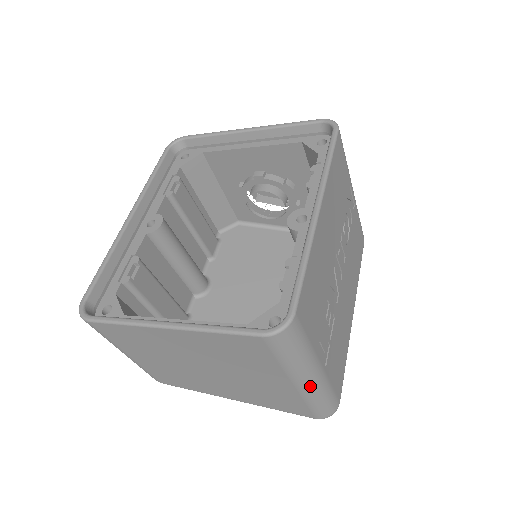
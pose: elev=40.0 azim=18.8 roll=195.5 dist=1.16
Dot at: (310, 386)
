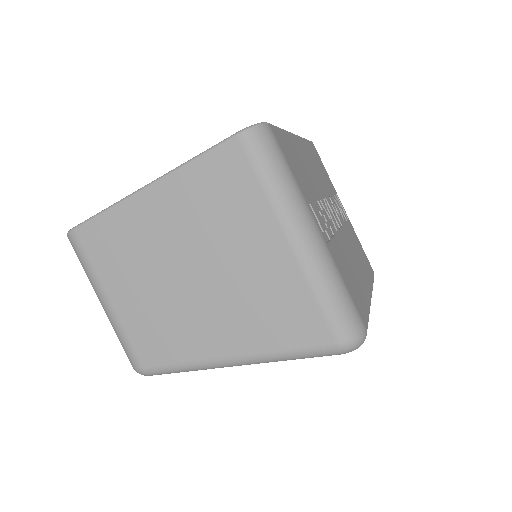
Dot at: (308, 246)
